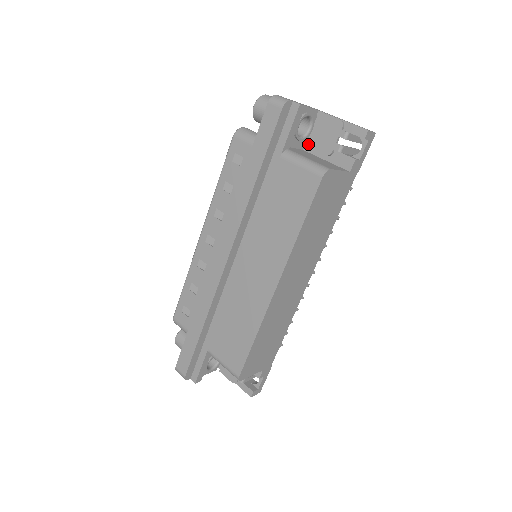
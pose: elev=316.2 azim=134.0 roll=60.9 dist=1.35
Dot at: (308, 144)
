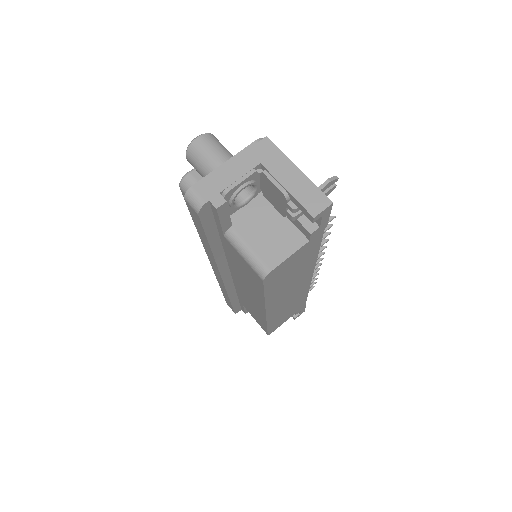
Dot at: occluded
